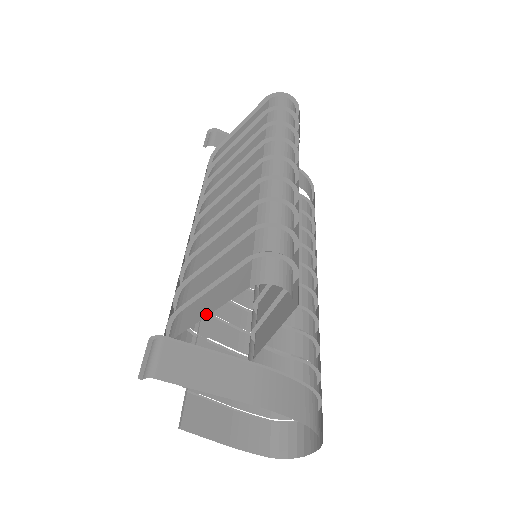
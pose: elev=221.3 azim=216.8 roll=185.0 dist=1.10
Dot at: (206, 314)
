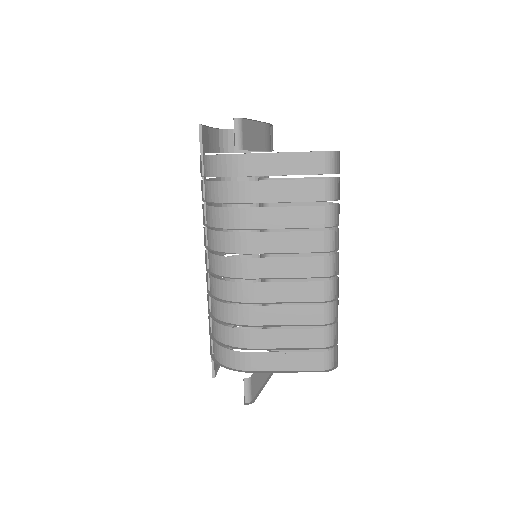
Dot at: (285, 370)
